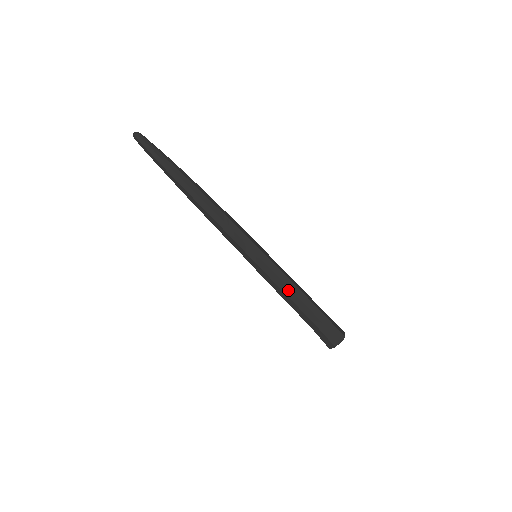
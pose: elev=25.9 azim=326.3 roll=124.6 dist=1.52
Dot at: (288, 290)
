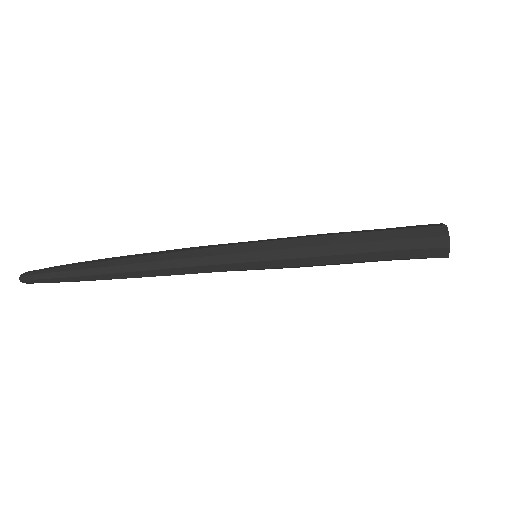
Dot at: (325, 249)
